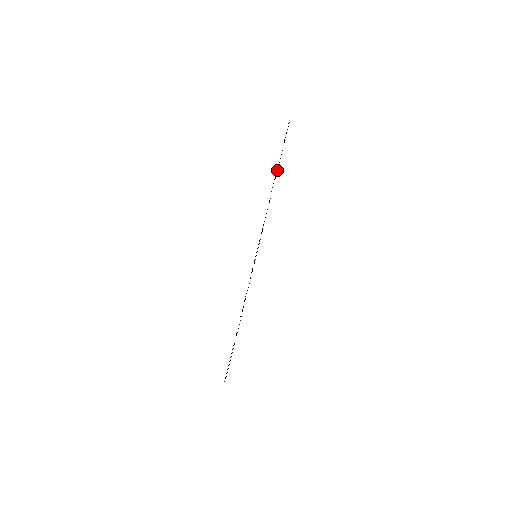
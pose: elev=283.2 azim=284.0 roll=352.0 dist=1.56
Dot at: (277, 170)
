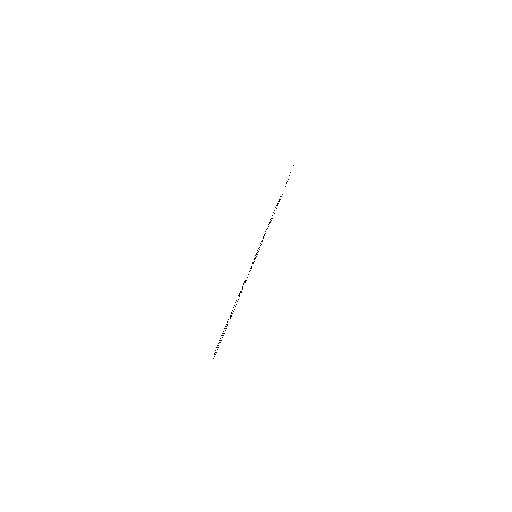
Dot at: occluded
